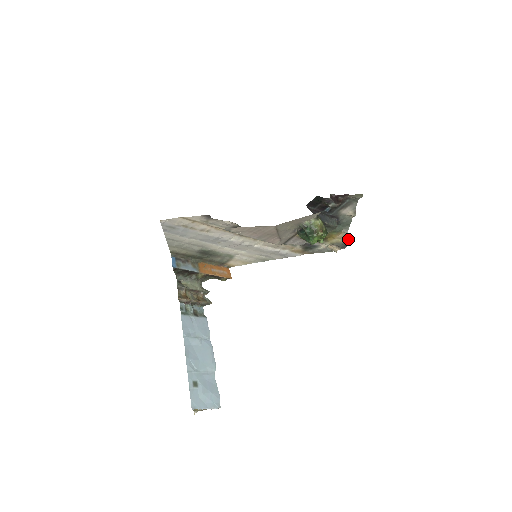
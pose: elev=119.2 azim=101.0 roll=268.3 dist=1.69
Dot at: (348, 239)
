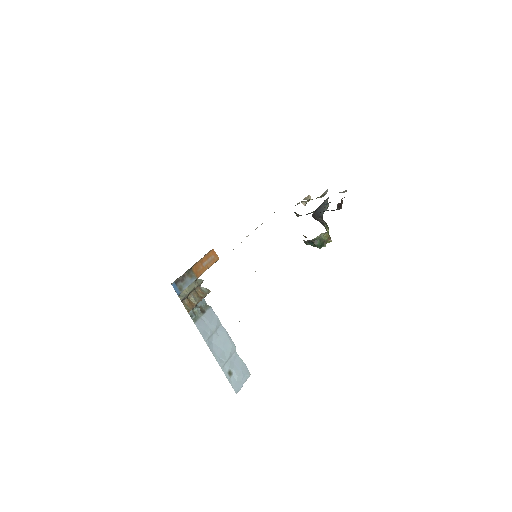
Dot at: occluded
